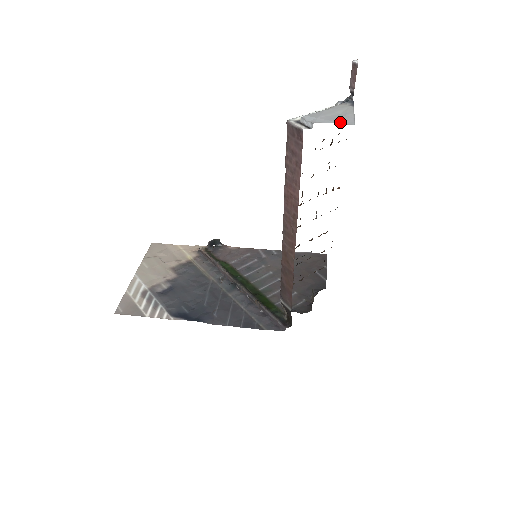
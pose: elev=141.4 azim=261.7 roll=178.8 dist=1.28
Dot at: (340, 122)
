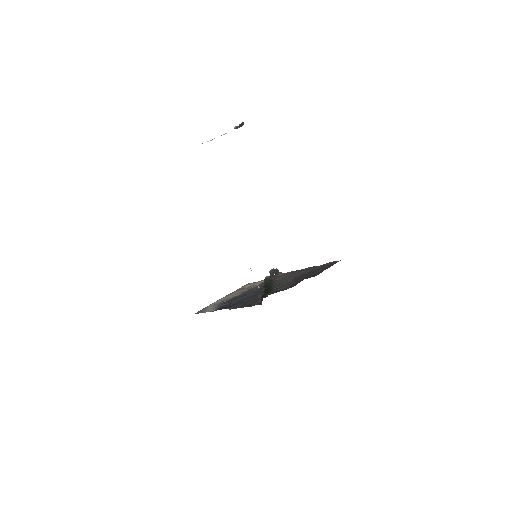
Dot at: occluded
